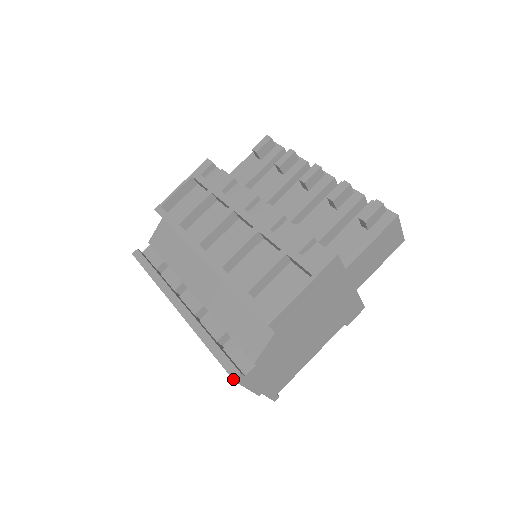
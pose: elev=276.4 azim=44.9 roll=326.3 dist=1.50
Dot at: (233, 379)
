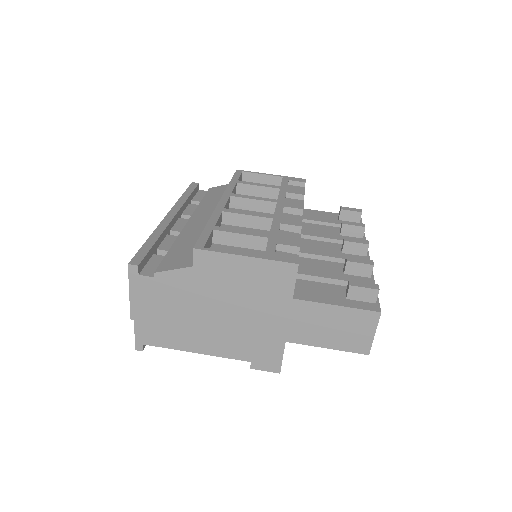
Dot at: (129, 263)
